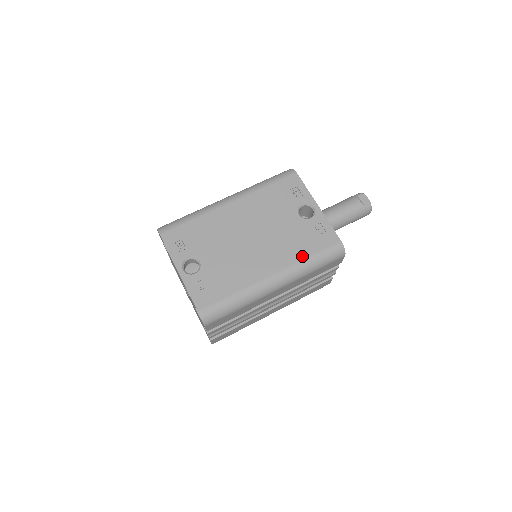
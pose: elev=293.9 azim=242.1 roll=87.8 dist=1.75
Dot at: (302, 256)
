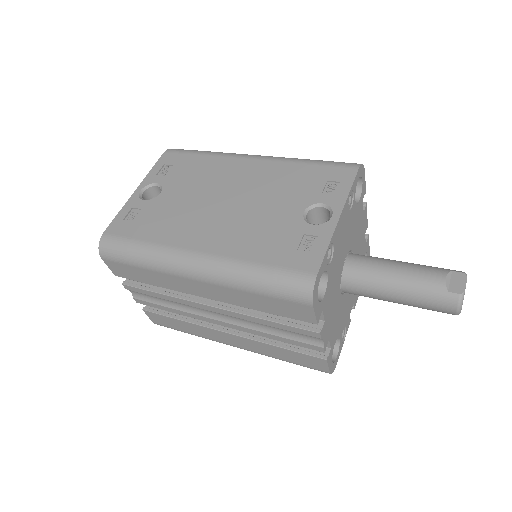
Dot at: (250, 257)
